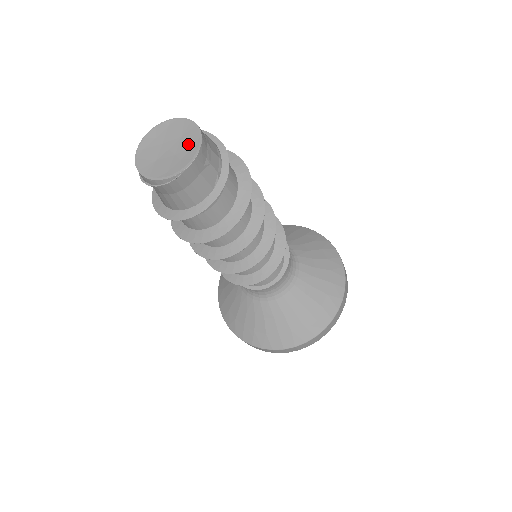
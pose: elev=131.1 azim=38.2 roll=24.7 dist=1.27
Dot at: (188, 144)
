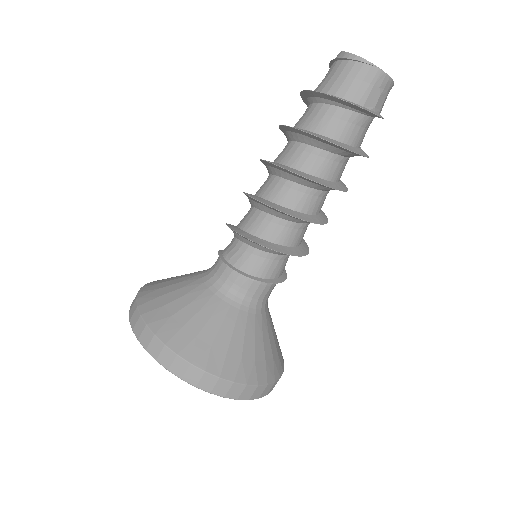
Dot at: occluded
